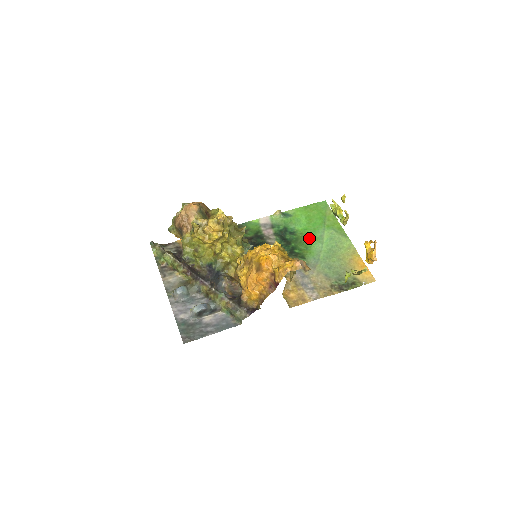
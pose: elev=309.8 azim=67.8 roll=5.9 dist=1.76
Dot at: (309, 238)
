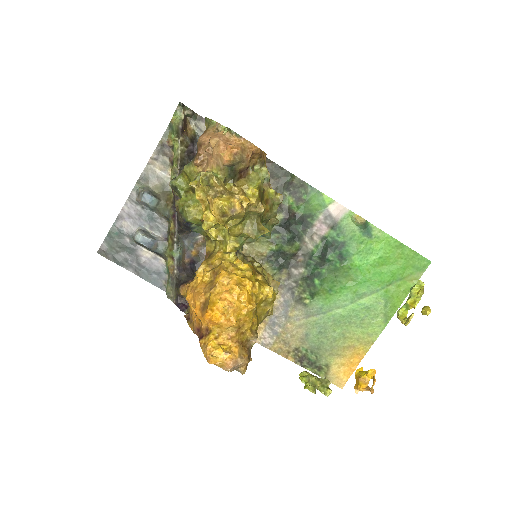
Dot at: (349, 282)
